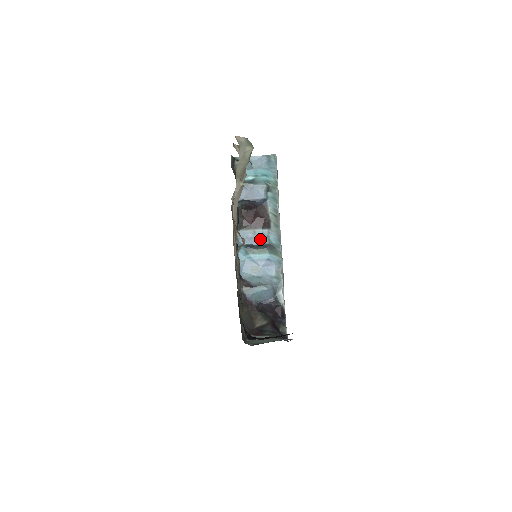
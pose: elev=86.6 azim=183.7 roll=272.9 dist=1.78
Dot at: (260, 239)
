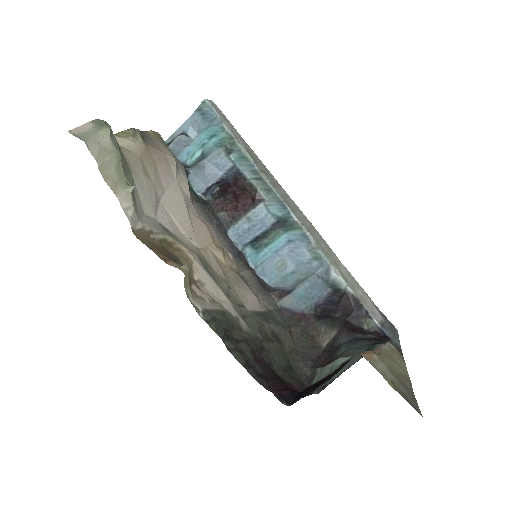
Dot at: (261, 223)
